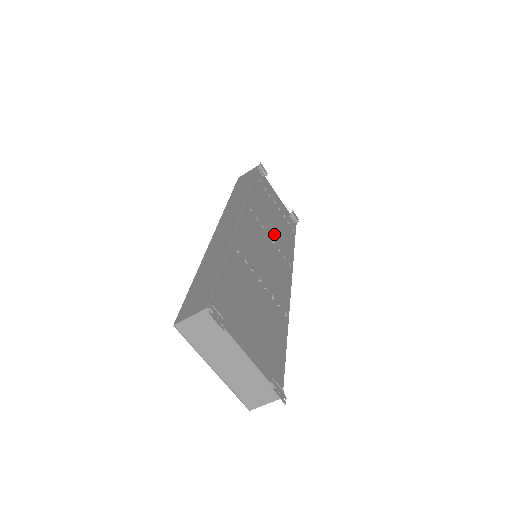
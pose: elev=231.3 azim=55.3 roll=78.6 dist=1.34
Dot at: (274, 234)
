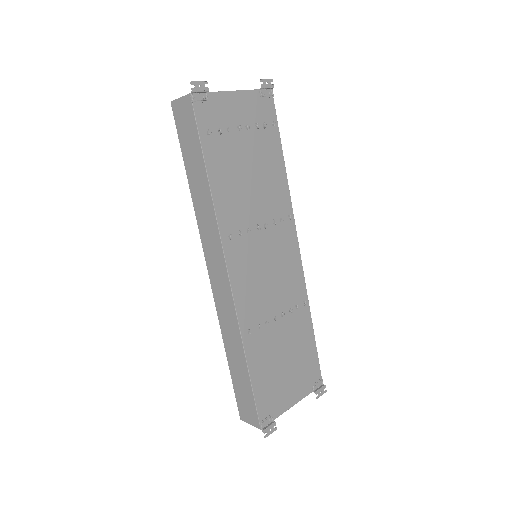
Dot at: (261, 206)
